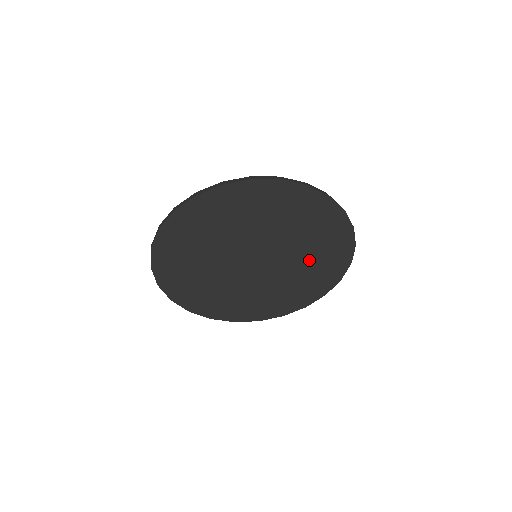
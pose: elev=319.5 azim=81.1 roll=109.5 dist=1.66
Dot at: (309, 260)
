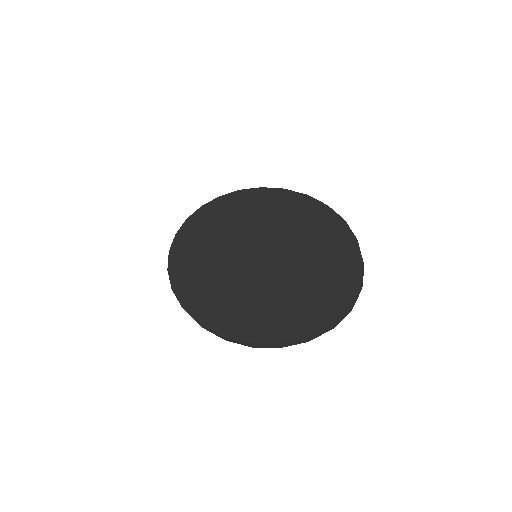
Dot at: (294, 290)
